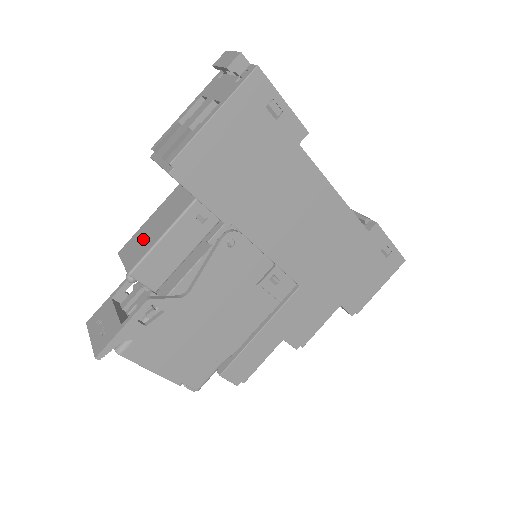
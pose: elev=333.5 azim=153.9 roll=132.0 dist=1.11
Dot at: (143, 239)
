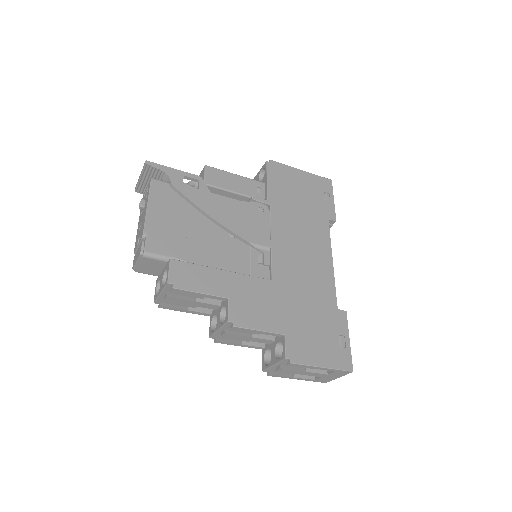
Dot at: occluded
